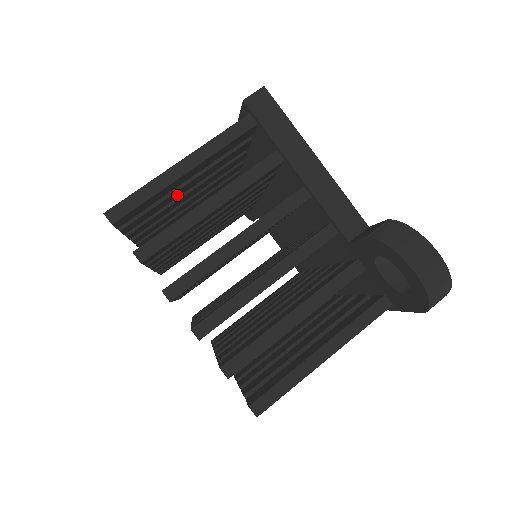
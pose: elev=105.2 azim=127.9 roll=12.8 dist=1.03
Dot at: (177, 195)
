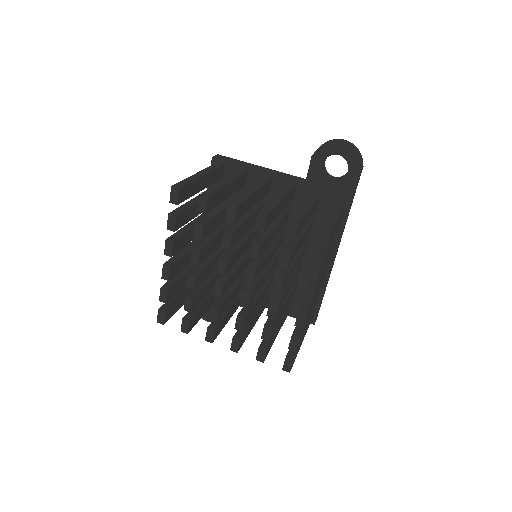
Dot at: (195, 213)
